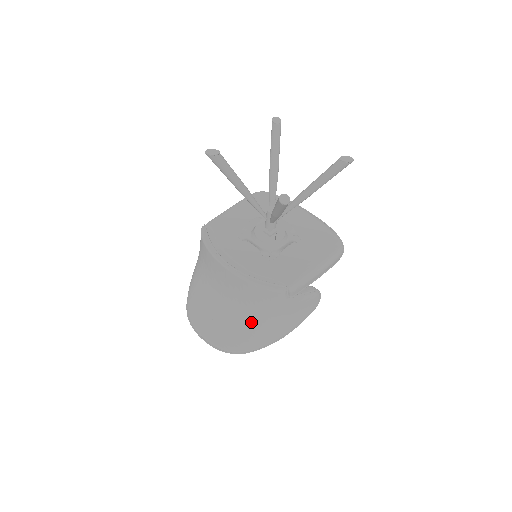
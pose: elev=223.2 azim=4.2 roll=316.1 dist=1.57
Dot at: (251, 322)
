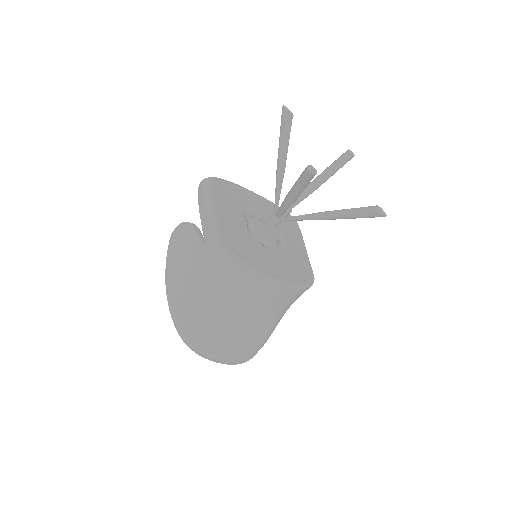
Dot at: (272, 322)
